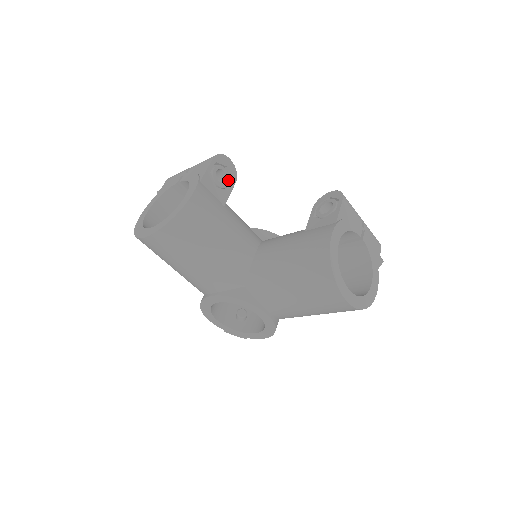
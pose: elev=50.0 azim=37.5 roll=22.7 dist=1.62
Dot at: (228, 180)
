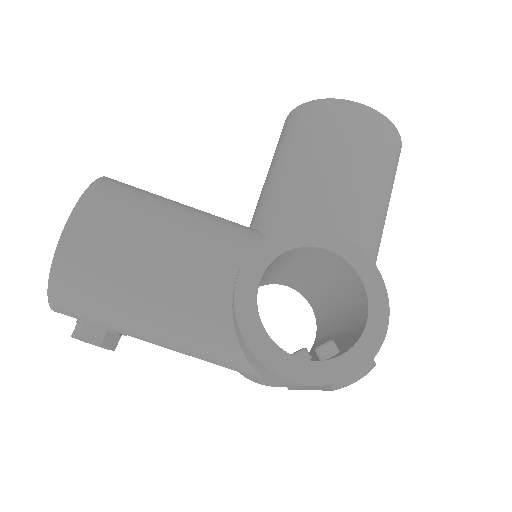
Dot at: occluded
